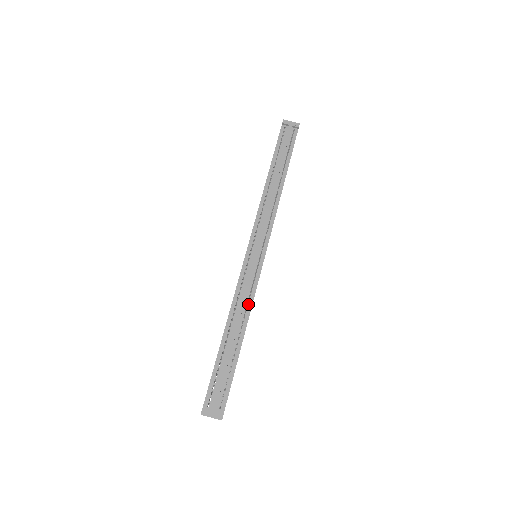
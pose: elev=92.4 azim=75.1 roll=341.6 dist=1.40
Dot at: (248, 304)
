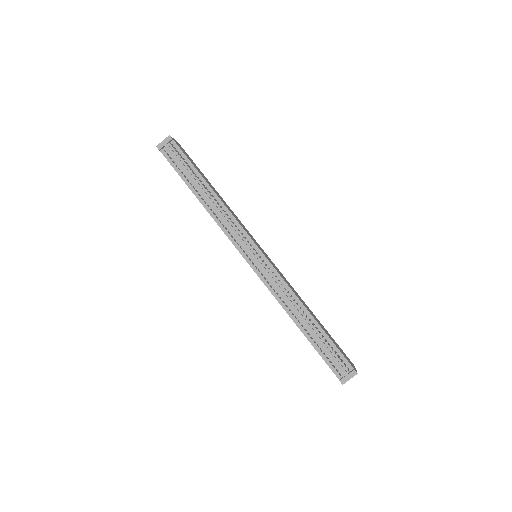
Dot at: (290, 294)
